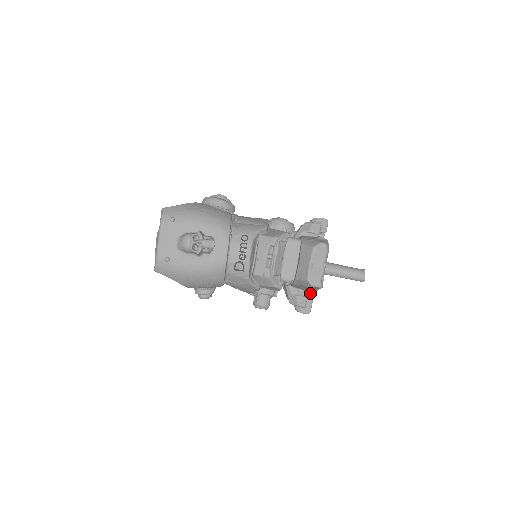
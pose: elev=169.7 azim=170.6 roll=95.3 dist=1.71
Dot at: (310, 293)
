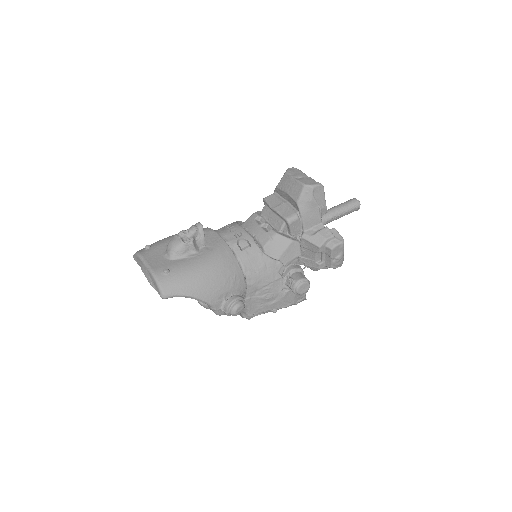
Dot at: occluded
